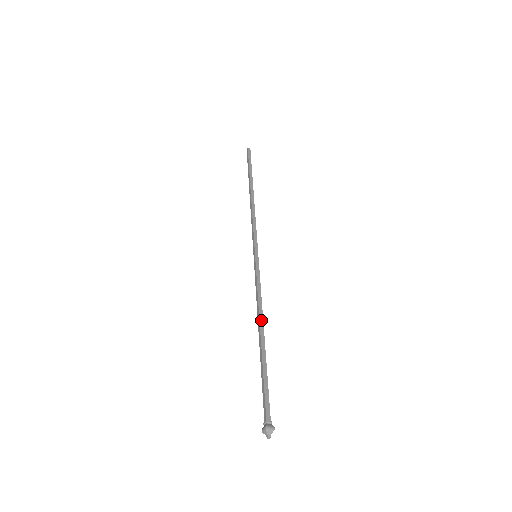
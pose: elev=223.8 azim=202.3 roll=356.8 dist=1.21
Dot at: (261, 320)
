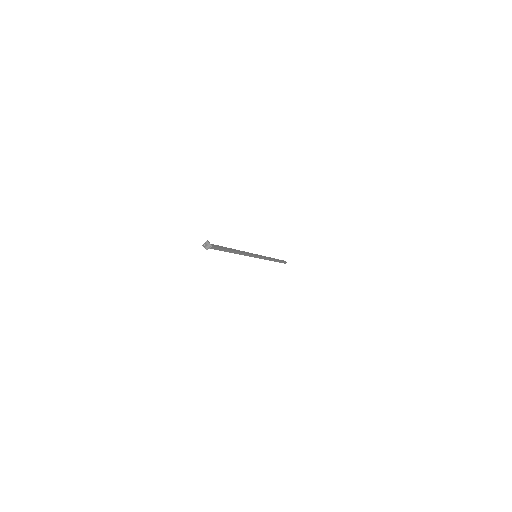
Dot at: (239, 251)
